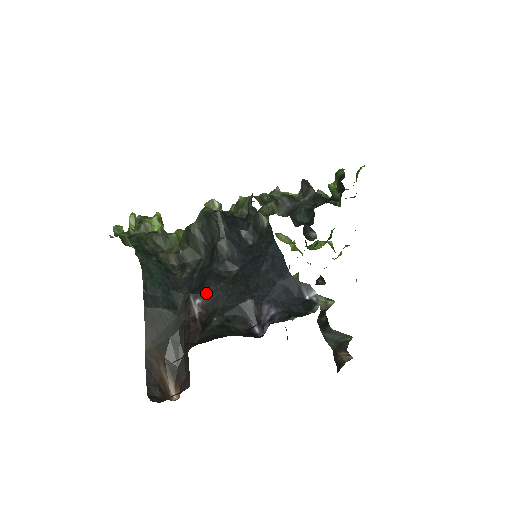
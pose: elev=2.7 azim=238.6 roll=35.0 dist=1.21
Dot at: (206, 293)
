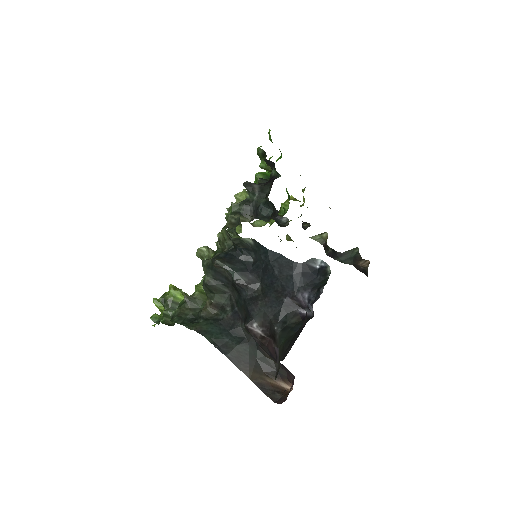
Dot at: (255, 316)
